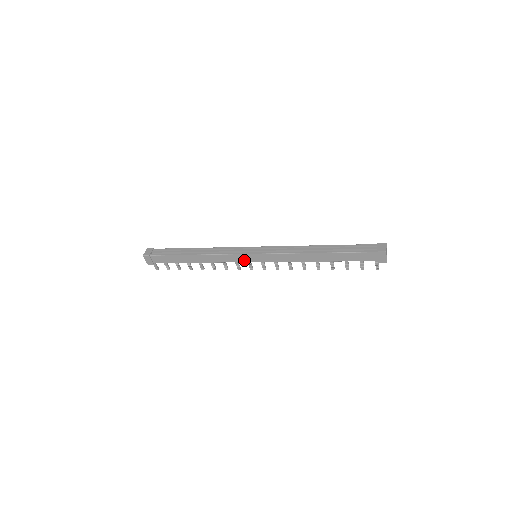
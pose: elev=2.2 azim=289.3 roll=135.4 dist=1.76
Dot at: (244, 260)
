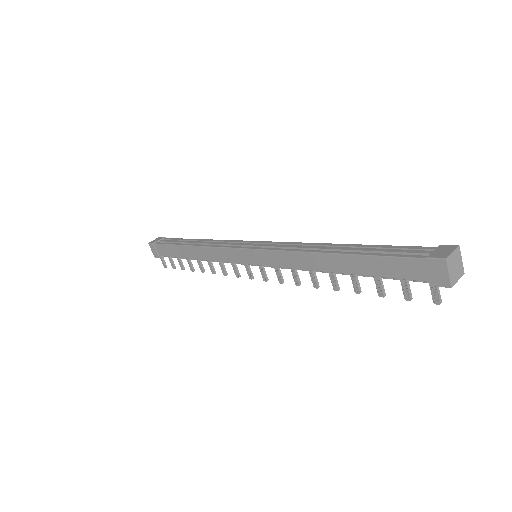
Dot at: (239, 259)
